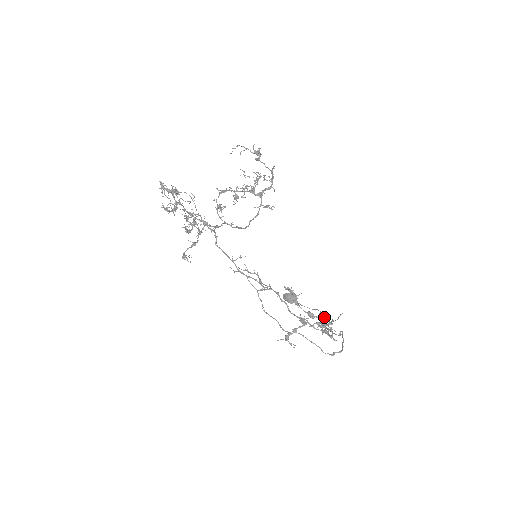
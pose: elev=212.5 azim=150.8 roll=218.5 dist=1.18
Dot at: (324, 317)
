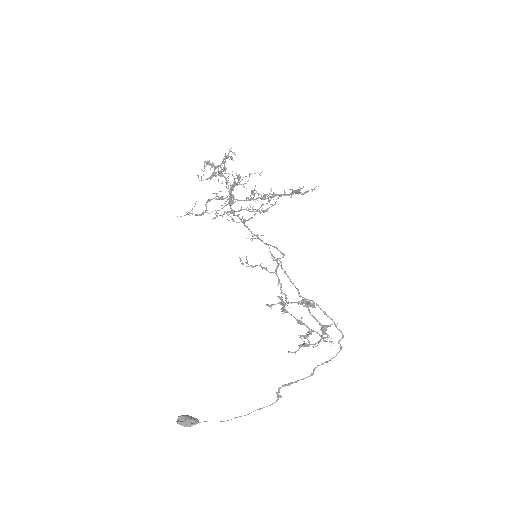
Dot at: occluded
